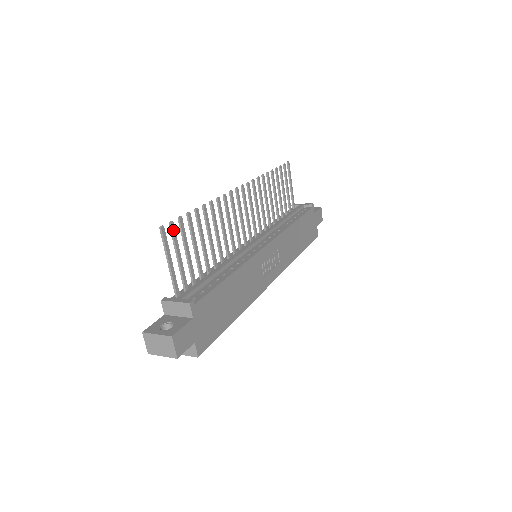
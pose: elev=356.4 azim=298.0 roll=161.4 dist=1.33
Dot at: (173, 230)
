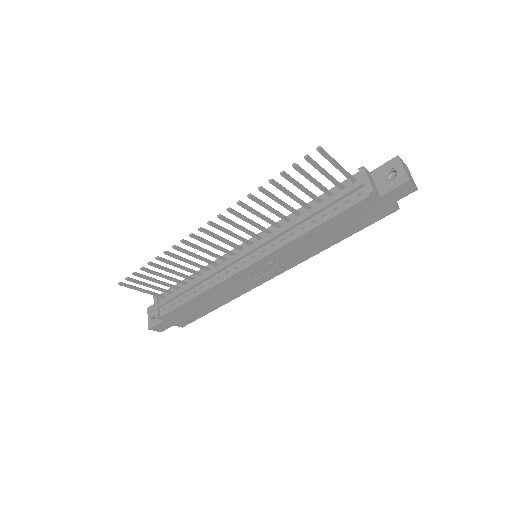
Dot at: (131, 281)
